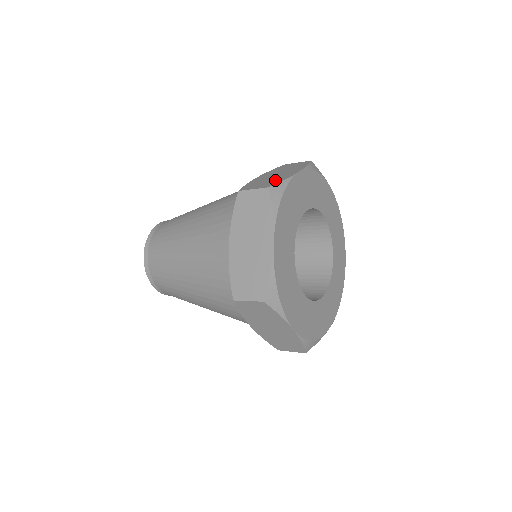
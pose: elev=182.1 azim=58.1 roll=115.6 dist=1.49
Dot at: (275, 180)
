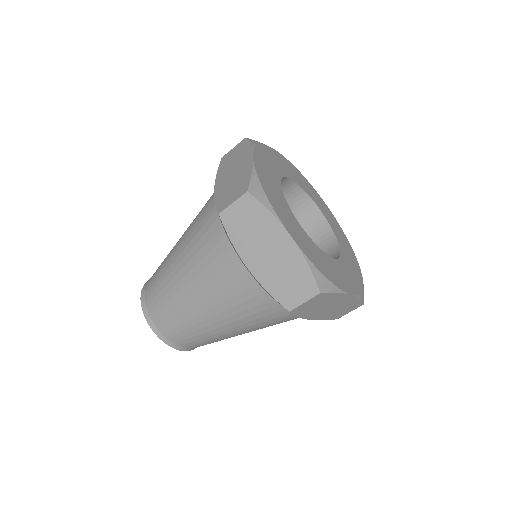
Dot at: occluded
